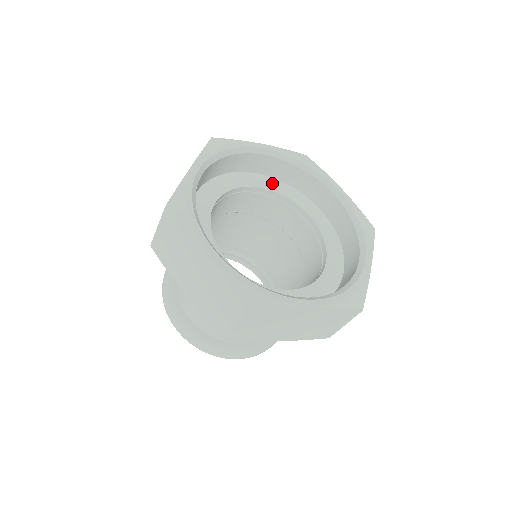
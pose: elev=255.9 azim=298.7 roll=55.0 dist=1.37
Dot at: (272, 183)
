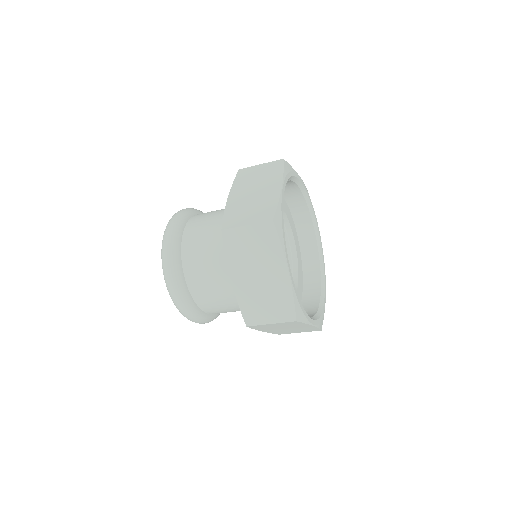
Dot at: (299, 251)
